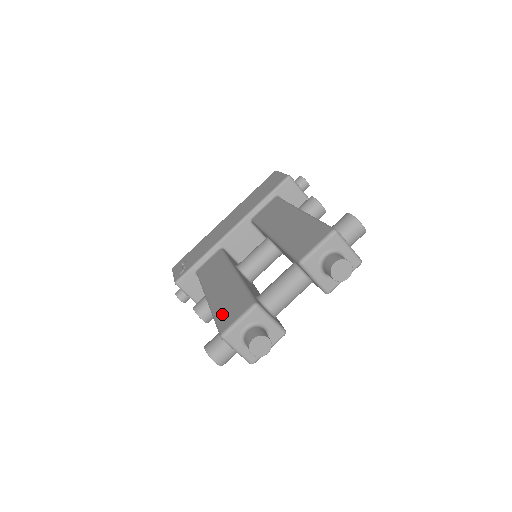
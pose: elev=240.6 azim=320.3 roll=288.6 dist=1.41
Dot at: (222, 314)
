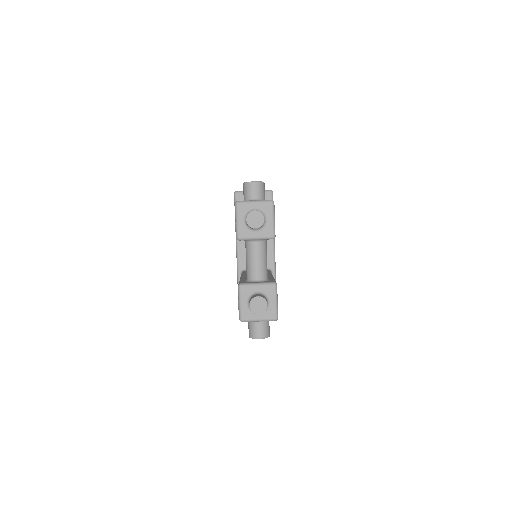
Dot at: occluded
